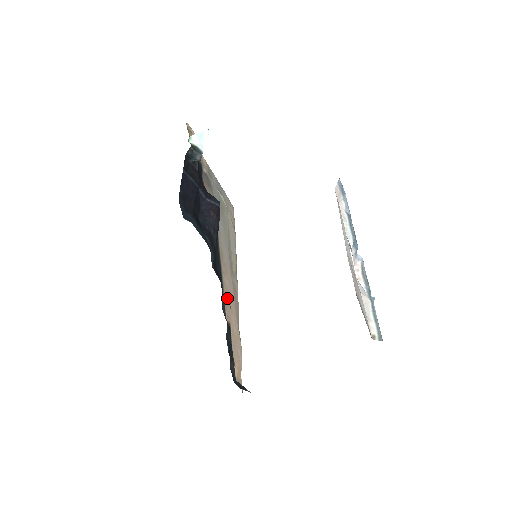
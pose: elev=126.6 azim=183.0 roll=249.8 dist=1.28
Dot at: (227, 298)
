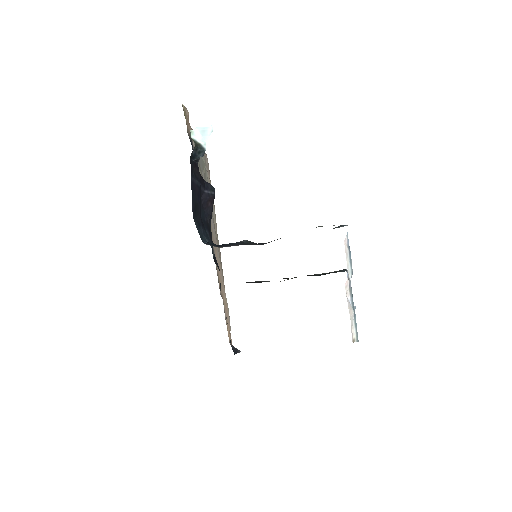
Dot at: (218, 273)
